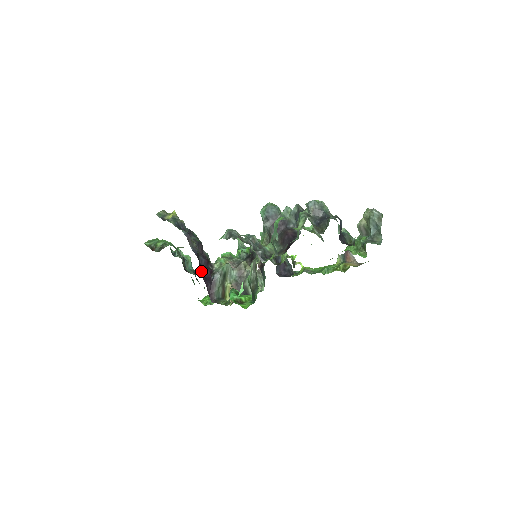
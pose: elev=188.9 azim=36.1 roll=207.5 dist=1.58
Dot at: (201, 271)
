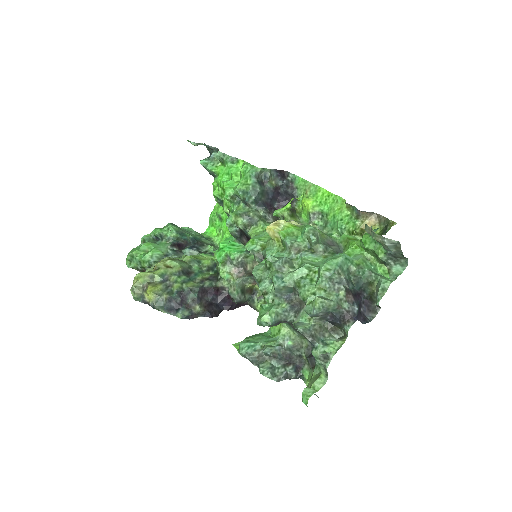
Dot at: (220, 305)
